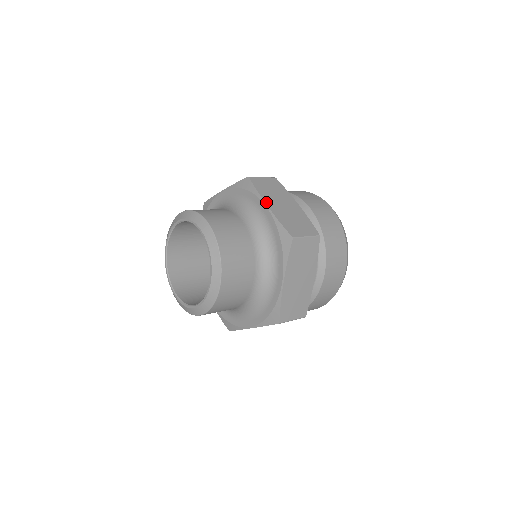
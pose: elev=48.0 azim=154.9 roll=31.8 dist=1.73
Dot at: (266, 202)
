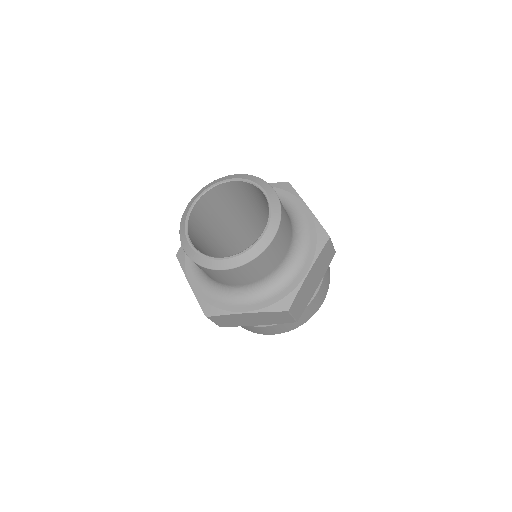
Dot at: occluded
